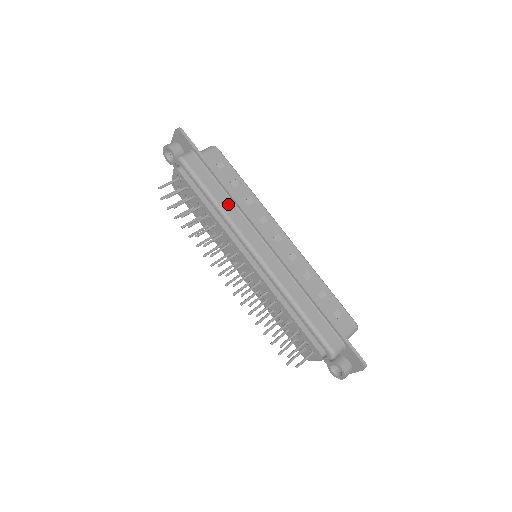
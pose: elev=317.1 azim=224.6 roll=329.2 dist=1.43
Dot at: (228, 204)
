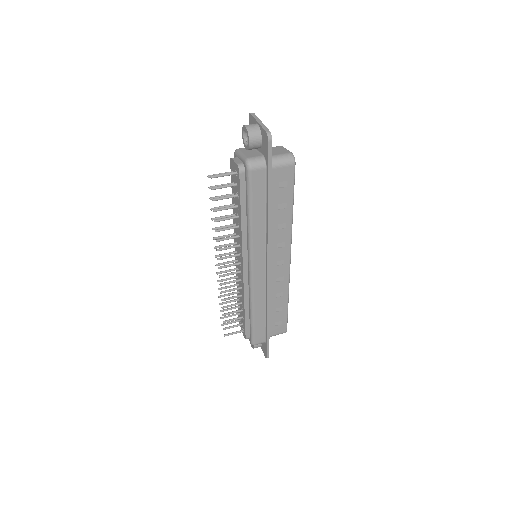
Dot at: (260, 227)
